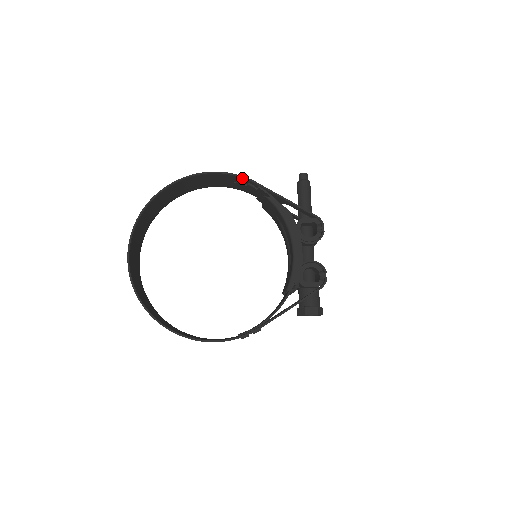
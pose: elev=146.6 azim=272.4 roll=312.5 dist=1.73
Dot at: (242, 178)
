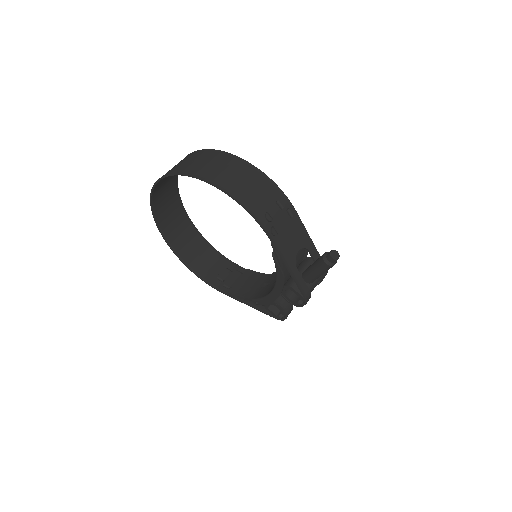
Dot at: (262, 226)
